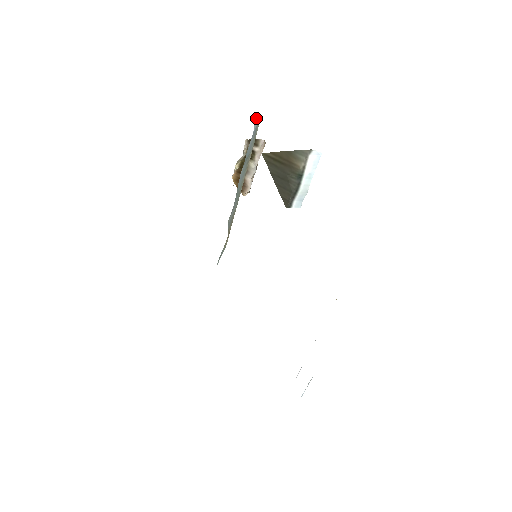
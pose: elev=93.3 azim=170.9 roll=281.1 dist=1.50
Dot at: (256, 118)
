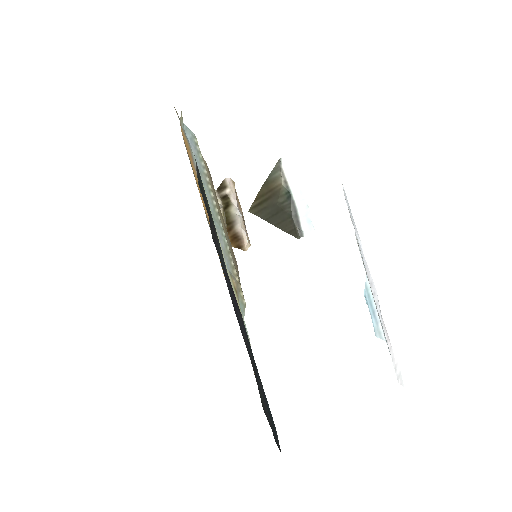
Dot at: (186, 129)
